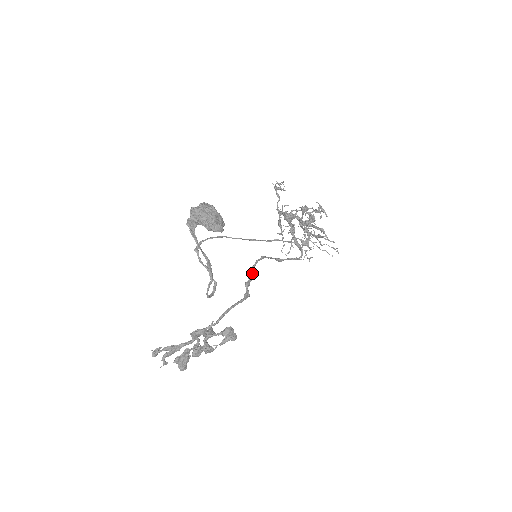
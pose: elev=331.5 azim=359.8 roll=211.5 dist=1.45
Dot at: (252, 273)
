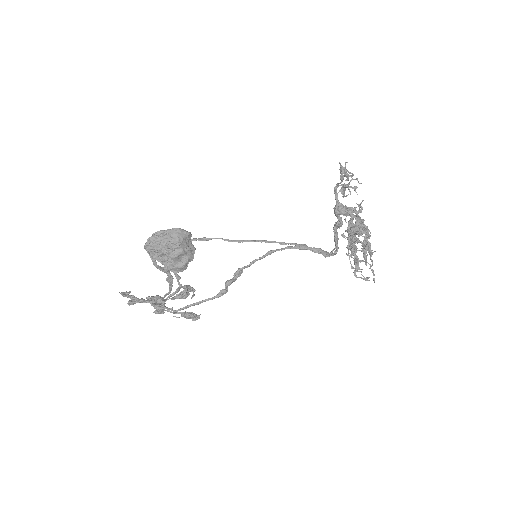
Dot at: (240, 274)
